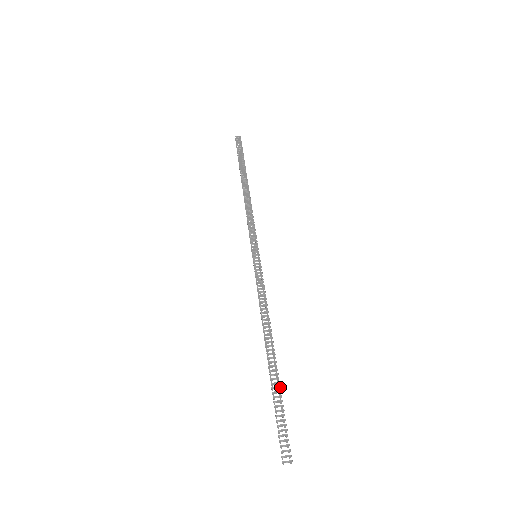
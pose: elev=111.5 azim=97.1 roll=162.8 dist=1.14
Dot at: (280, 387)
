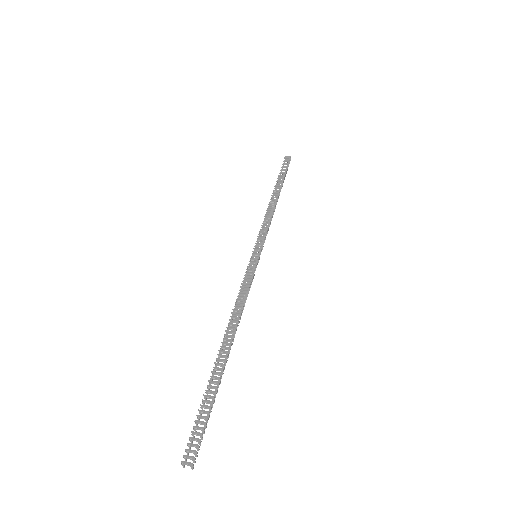
Dot at: (218, 383)
